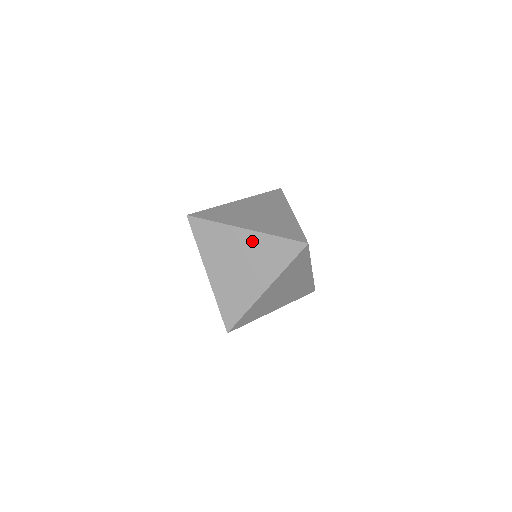
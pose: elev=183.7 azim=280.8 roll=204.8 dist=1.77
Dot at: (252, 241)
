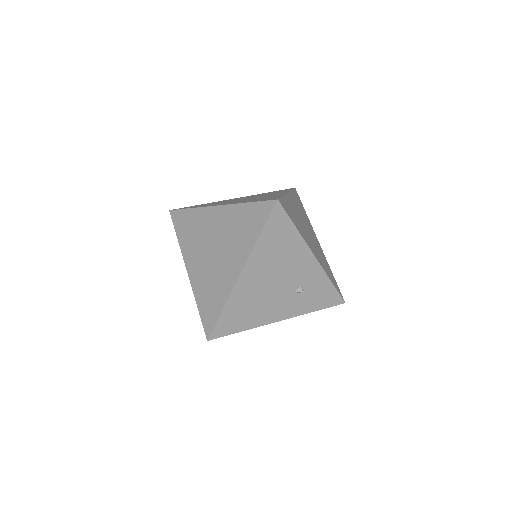
Dot at: occluded
